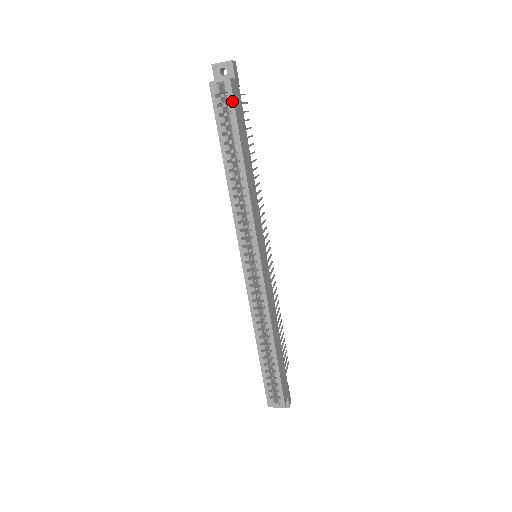
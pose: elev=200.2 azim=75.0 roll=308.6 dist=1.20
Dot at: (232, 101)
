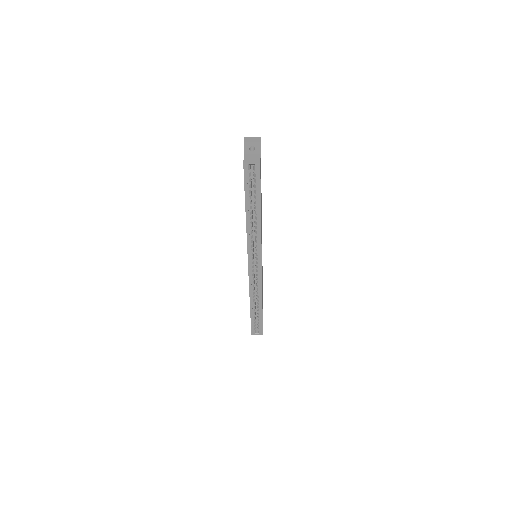
Dot at: (259, 177)
